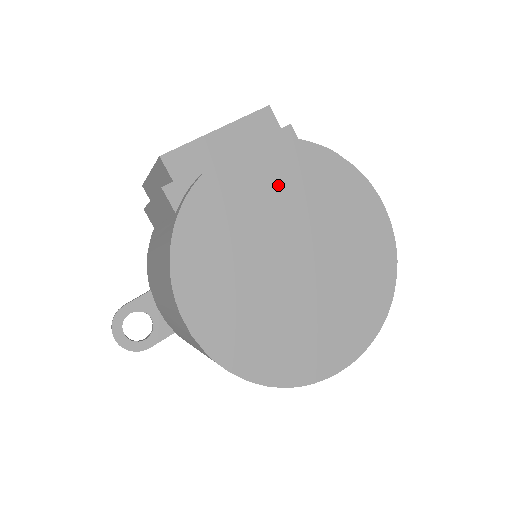
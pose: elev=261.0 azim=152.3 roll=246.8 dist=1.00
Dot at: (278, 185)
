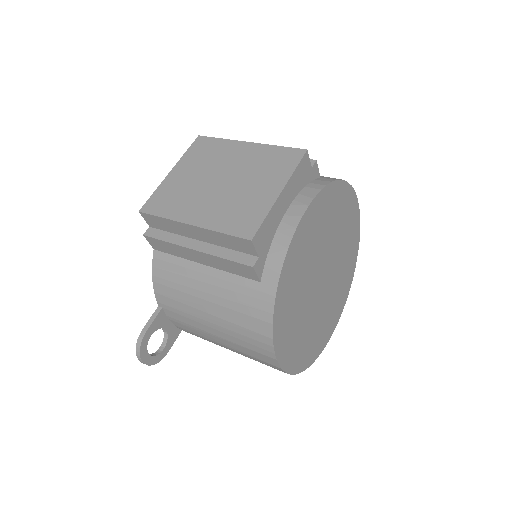
Dot at: (320, 228)
